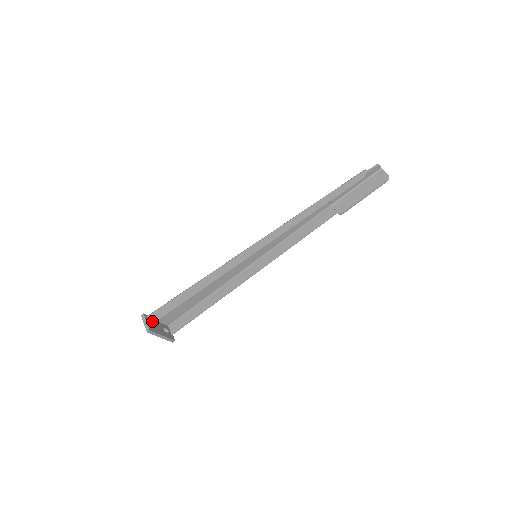
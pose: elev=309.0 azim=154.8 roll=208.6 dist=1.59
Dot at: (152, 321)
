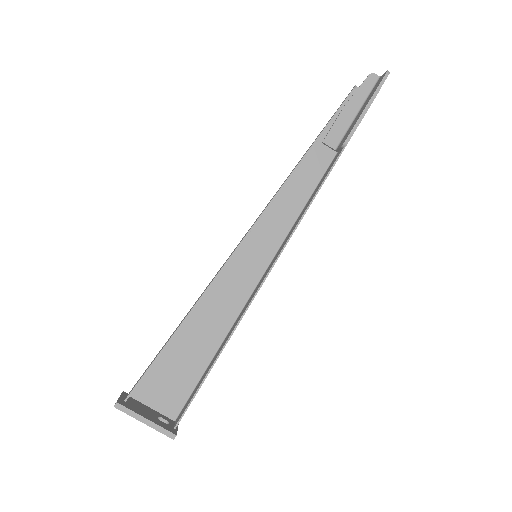
Dot at: (128, 394)
